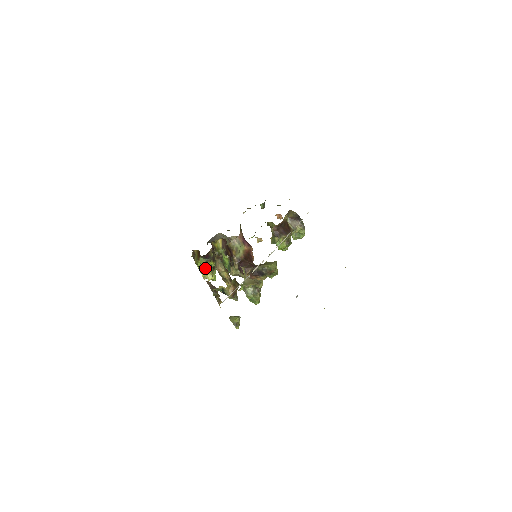
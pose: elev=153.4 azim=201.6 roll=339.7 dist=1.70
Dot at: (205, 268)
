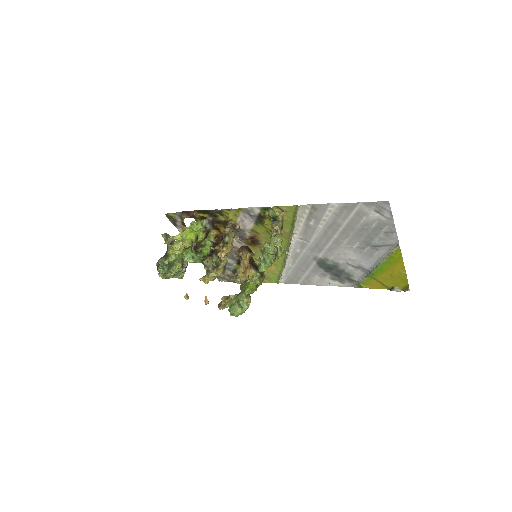
Dot at: (193, 233)
